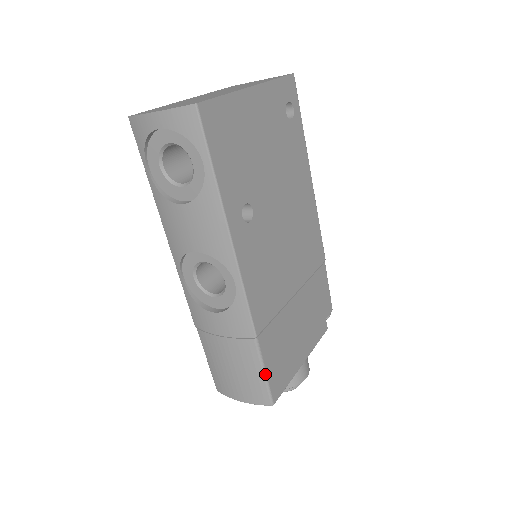
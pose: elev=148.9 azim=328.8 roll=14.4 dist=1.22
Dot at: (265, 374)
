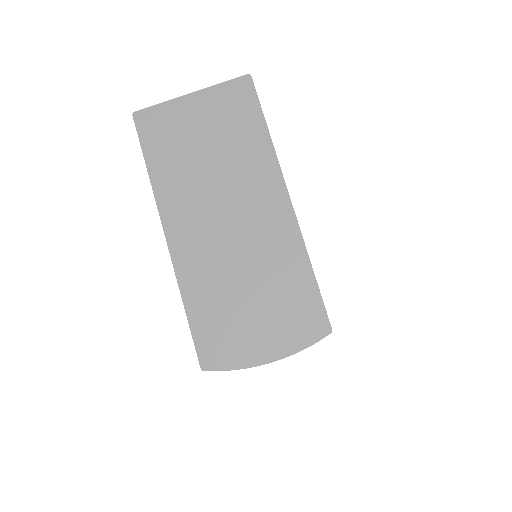
Dot at: occluded
